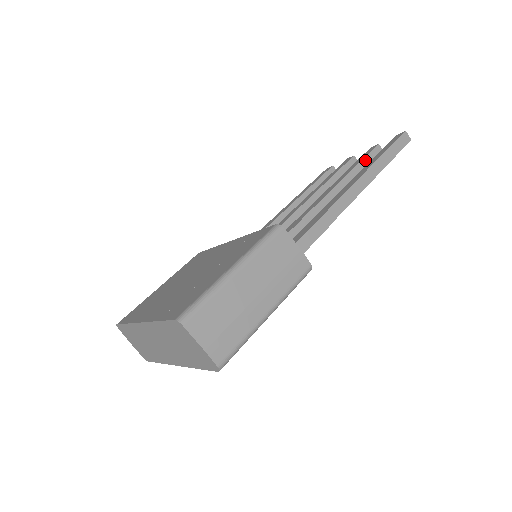
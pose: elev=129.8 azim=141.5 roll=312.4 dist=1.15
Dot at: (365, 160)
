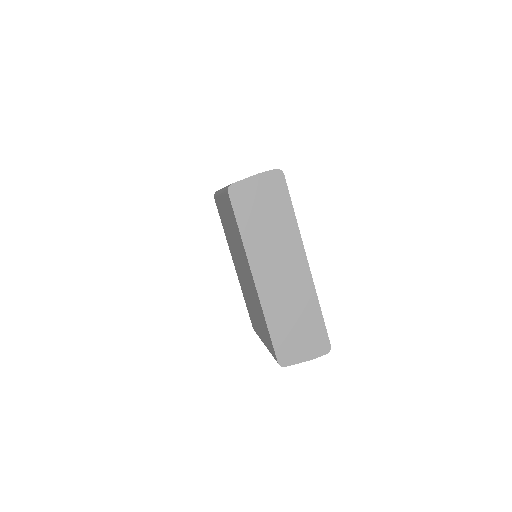
Dot at: occluded
